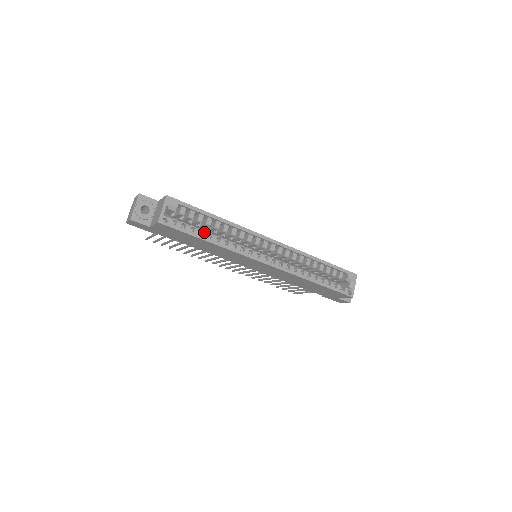
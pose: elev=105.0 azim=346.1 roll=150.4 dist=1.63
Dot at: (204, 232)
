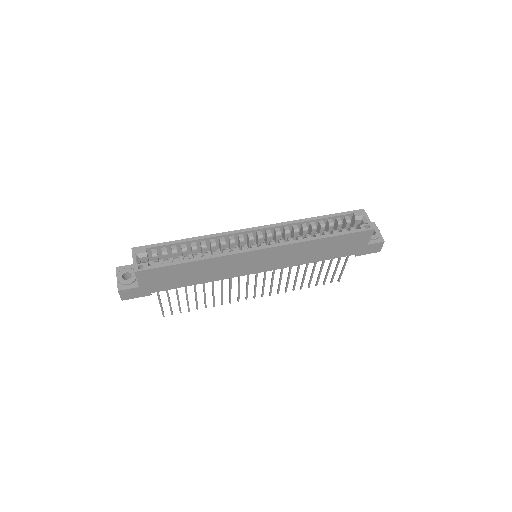
Dot at: (184, 258)
